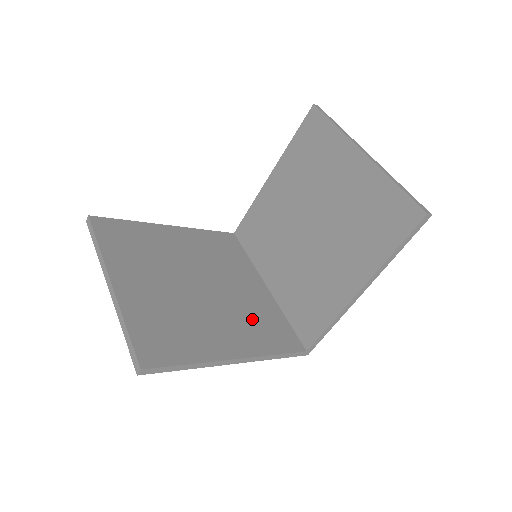
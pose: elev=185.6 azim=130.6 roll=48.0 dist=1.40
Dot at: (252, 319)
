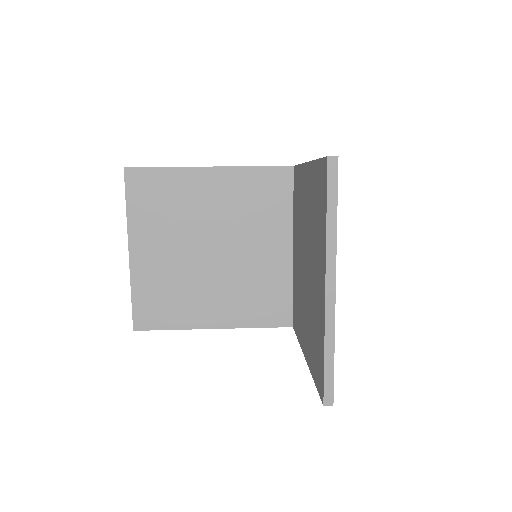
Dot at: (251, 291)
